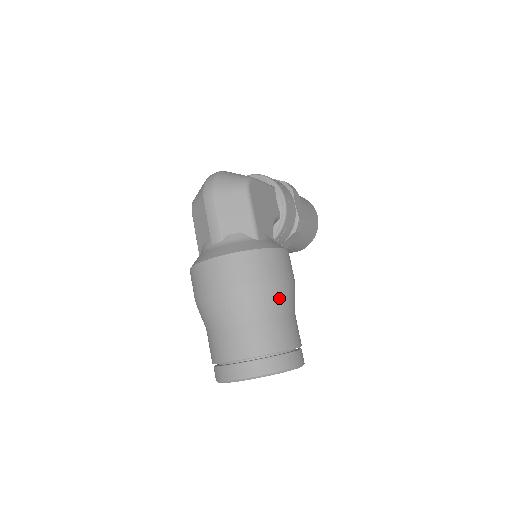
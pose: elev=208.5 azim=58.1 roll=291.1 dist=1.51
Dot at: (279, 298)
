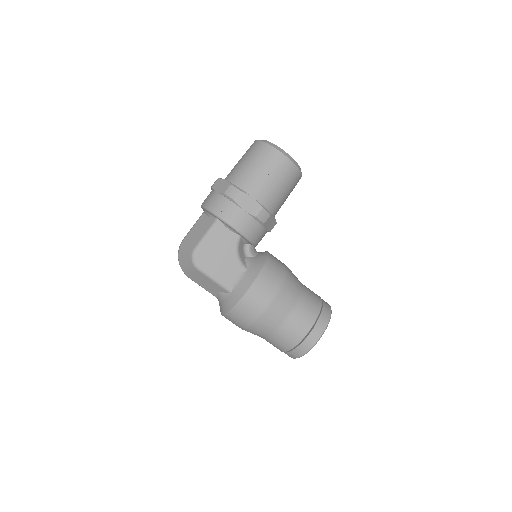
Dot at: (271, 321)
